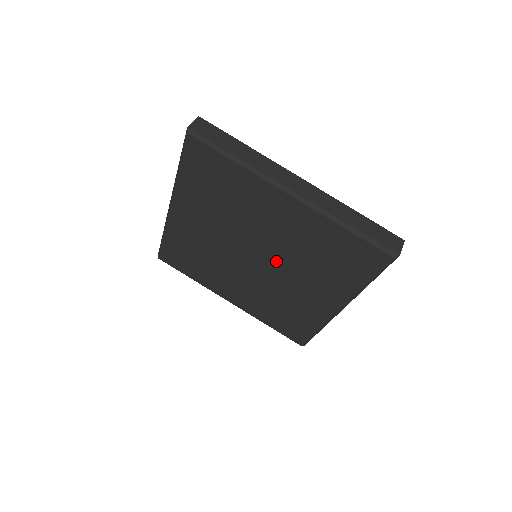
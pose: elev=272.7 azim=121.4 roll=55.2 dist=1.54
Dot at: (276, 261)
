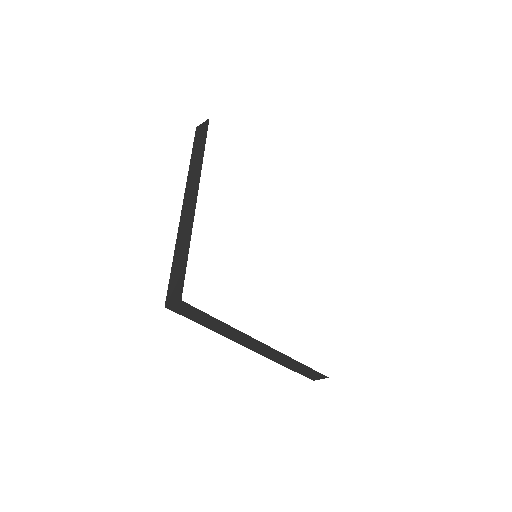
Dot at: occluded
